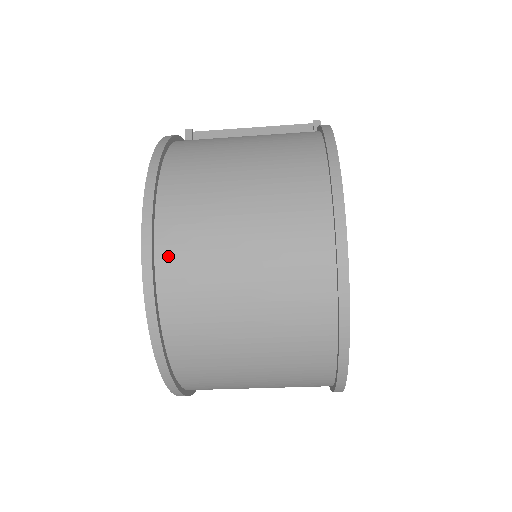
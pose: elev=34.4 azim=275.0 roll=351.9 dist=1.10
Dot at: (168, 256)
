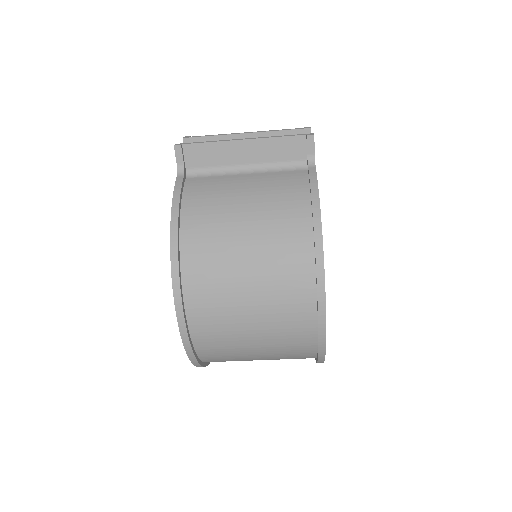
Dot at: (203, 347)
